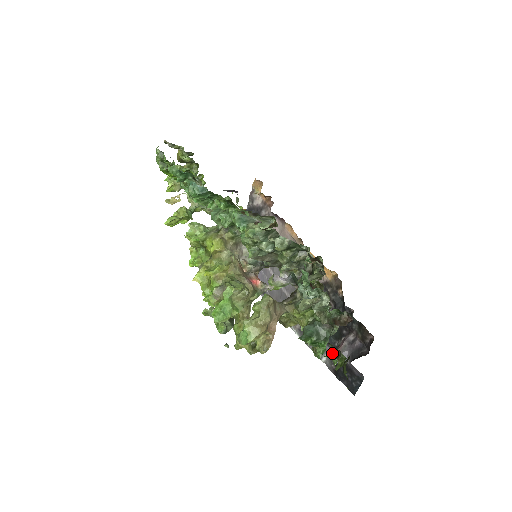
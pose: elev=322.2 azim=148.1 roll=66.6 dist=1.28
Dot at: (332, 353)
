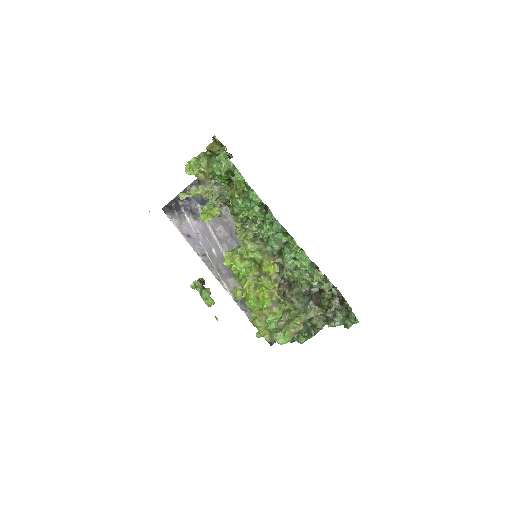
Dot at: occluded
